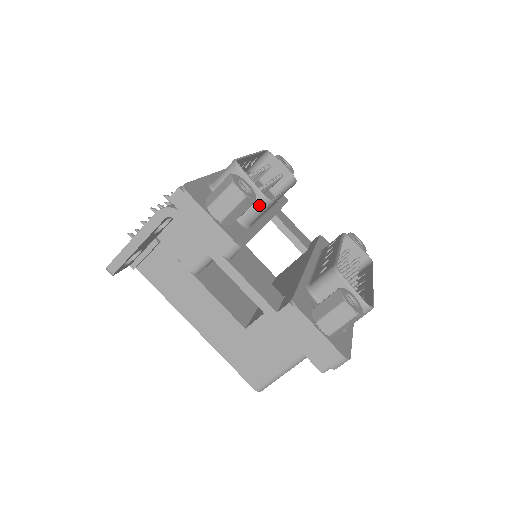
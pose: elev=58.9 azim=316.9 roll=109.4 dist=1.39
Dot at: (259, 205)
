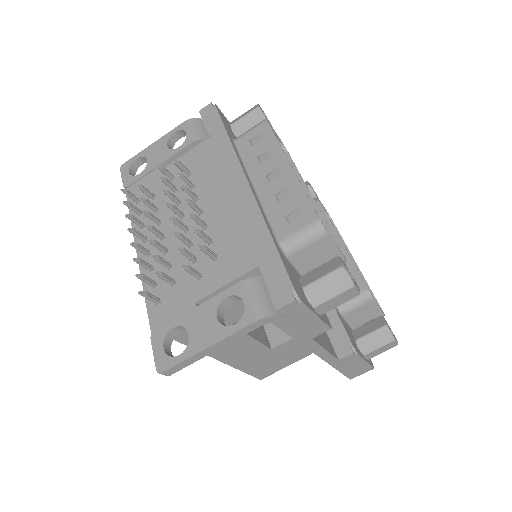
Dot at: occluded
